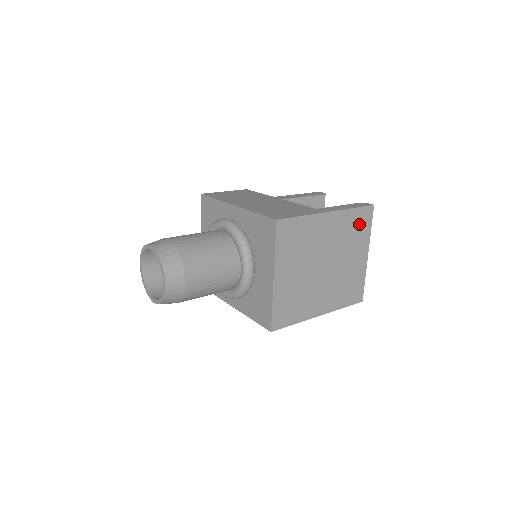
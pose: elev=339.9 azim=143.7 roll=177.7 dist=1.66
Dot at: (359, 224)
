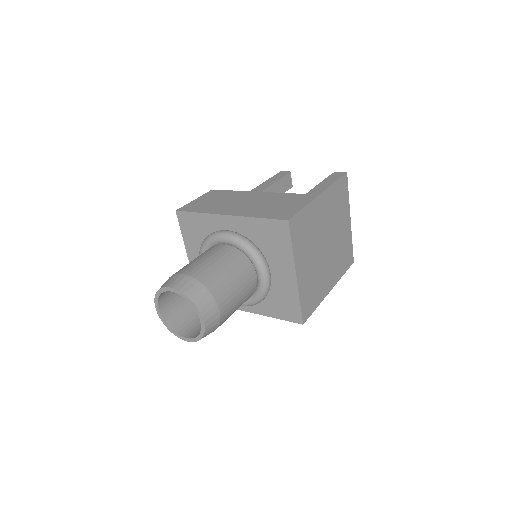
Dot at: (341, 195)
